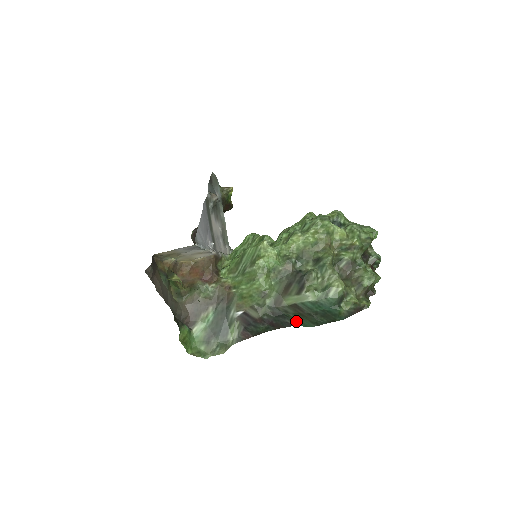
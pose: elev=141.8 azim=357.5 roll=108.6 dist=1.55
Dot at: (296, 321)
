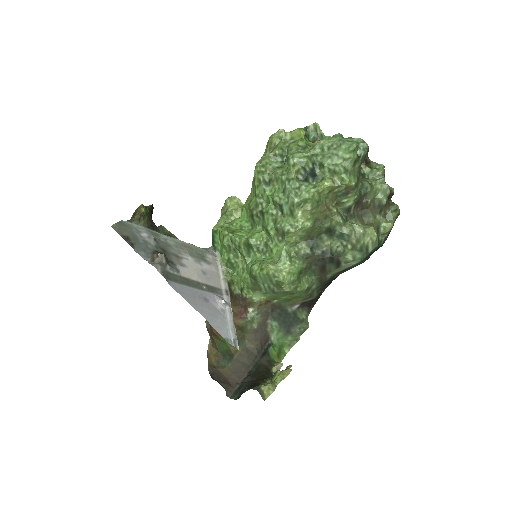
Dot at: occluded
